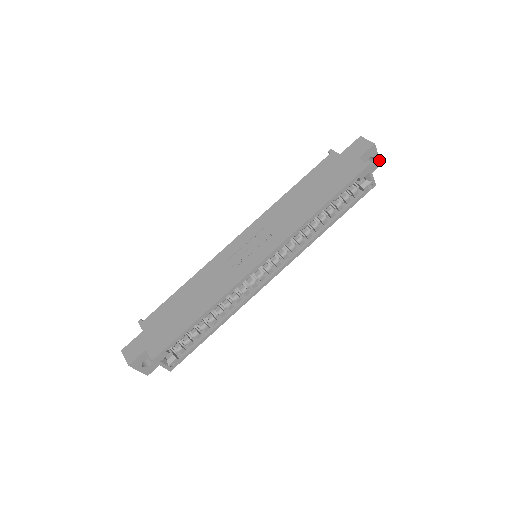
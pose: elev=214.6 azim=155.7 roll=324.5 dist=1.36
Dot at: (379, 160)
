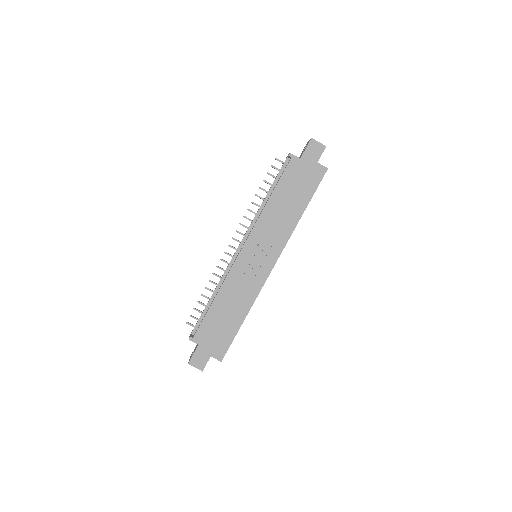
Dot at: occluded
